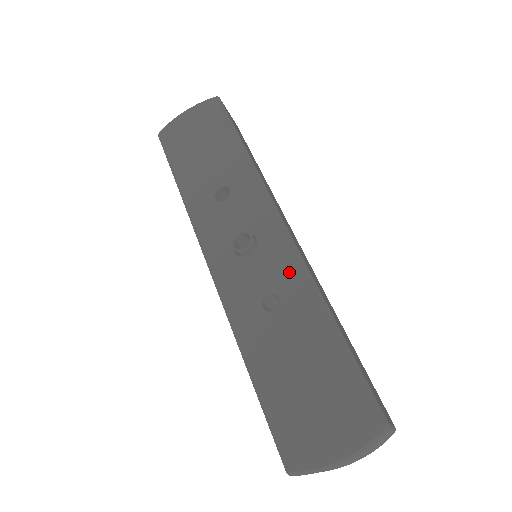
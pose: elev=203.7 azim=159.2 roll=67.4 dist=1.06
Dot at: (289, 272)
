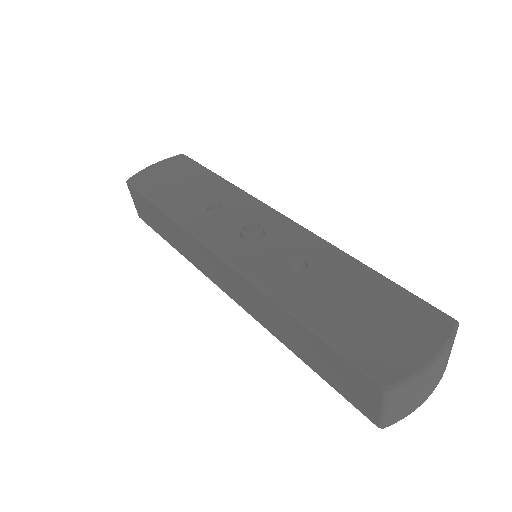
Dot at: (306, 242)
